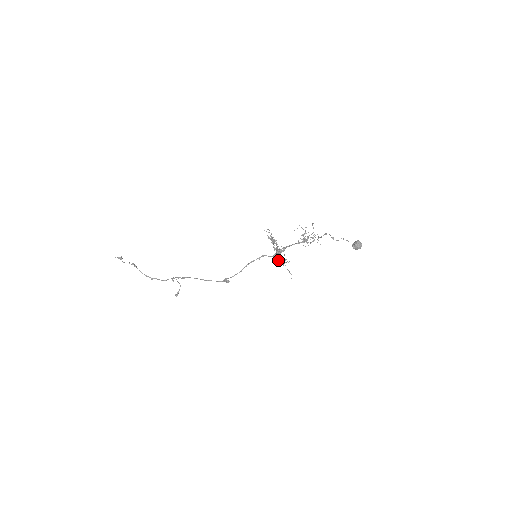
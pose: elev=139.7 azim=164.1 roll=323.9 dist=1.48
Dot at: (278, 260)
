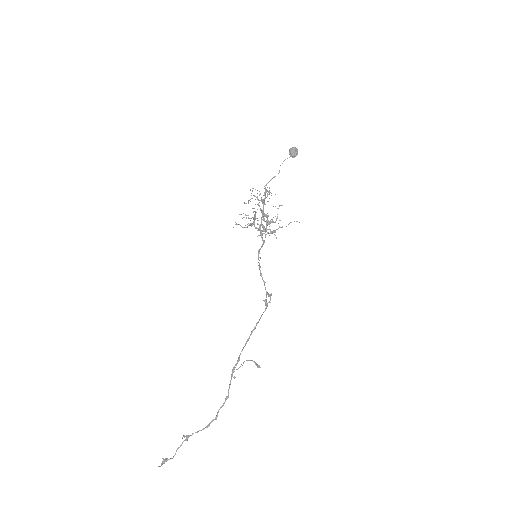
Dot at: (275, 222)
